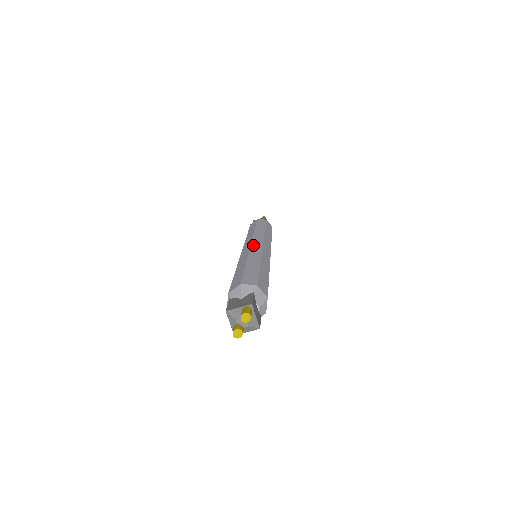
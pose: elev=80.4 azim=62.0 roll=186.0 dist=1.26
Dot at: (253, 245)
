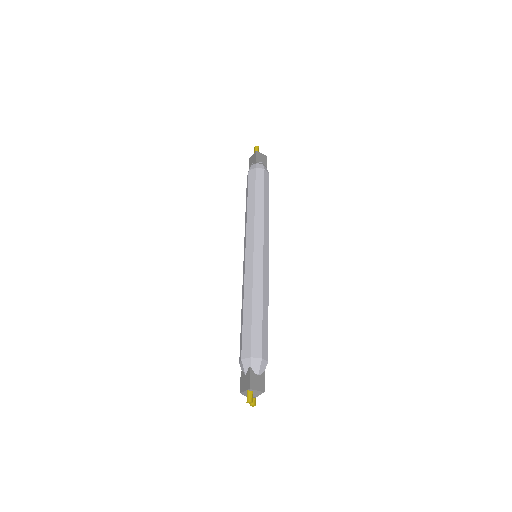
Dot at: (246, 262)
